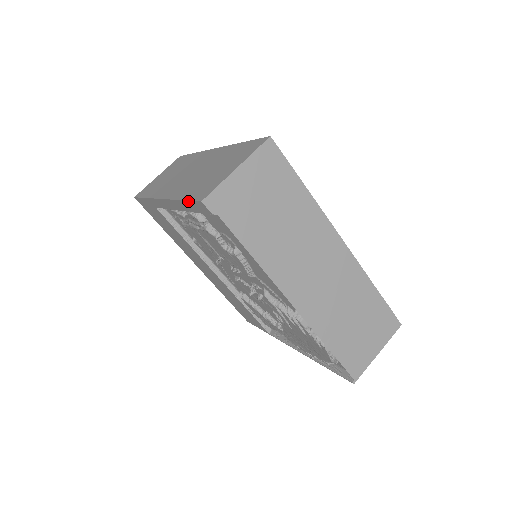
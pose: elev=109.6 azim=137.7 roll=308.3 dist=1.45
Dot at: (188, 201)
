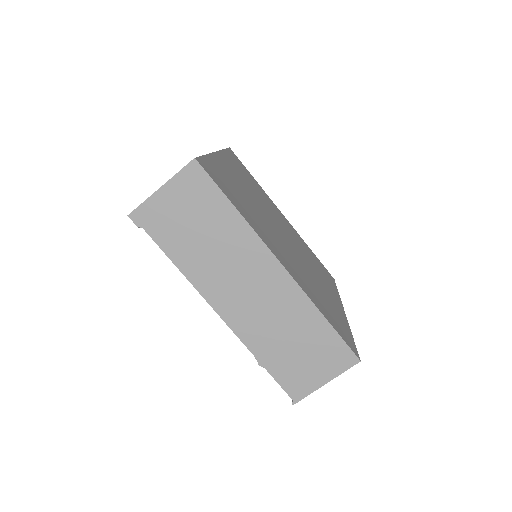
Dot at: occluded
